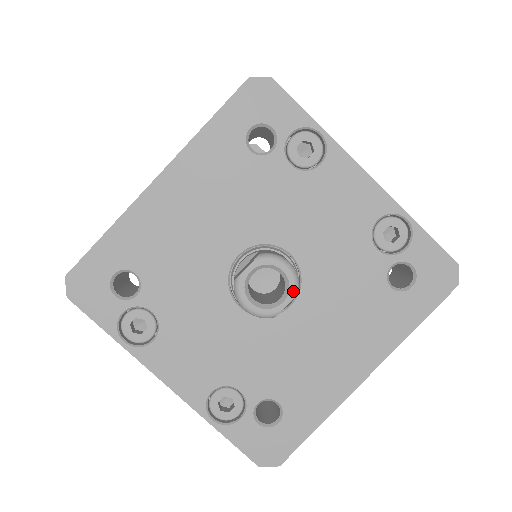
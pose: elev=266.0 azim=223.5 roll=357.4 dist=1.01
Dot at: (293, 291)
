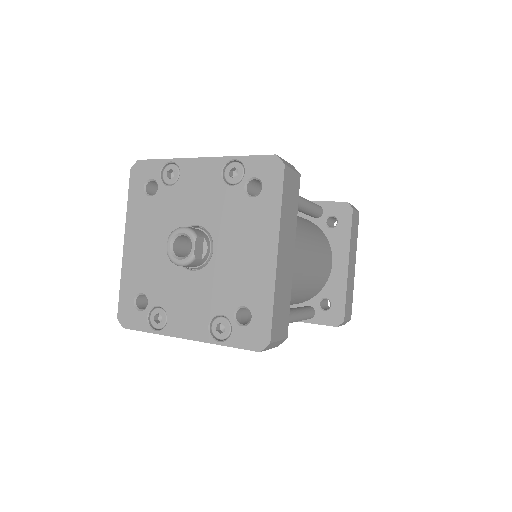
Dot at: (192, 238)
